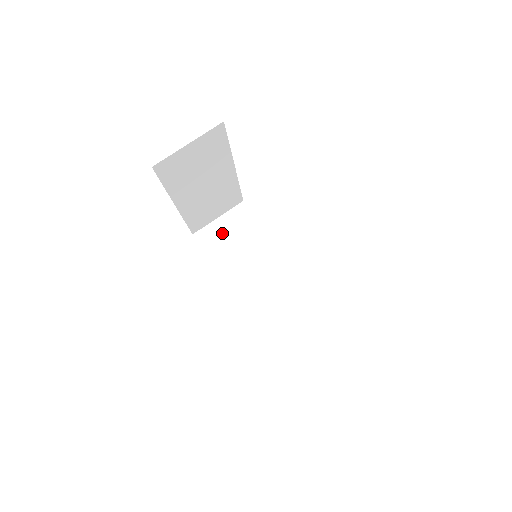
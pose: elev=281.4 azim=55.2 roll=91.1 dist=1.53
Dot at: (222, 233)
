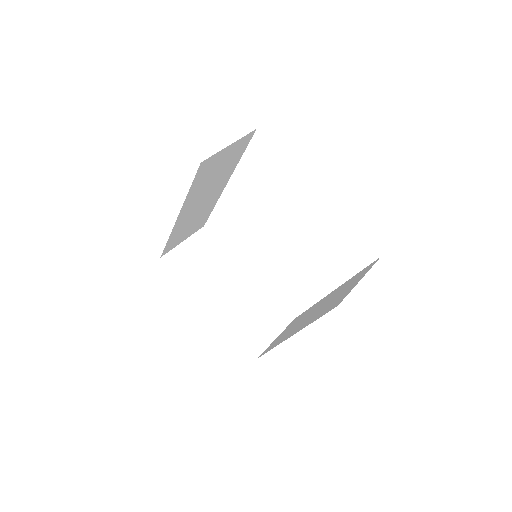
Dot at: (279, 337)
